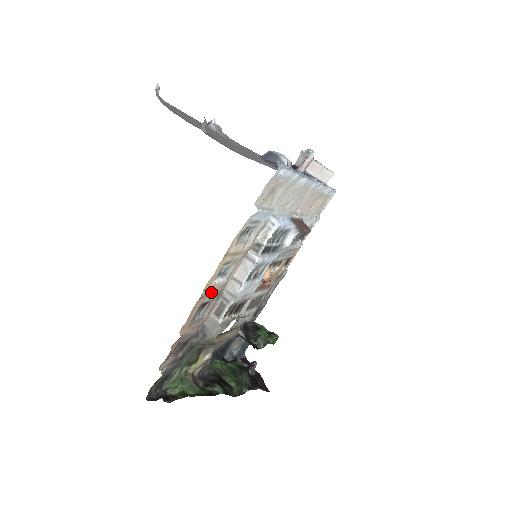
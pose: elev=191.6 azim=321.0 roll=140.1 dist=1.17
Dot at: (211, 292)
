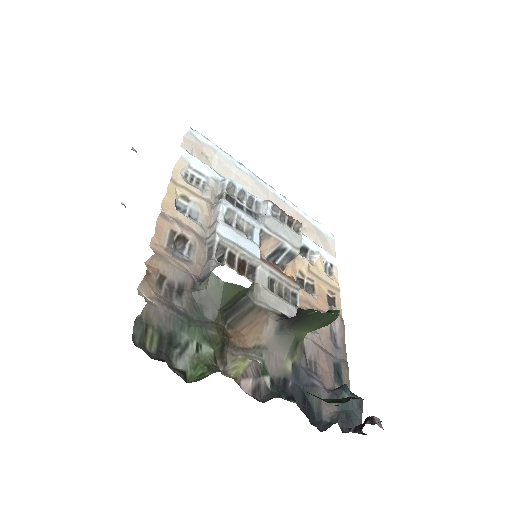
Dot at: (179, 221)
